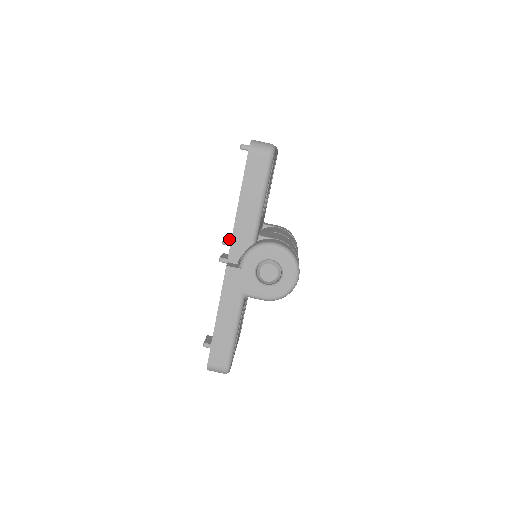
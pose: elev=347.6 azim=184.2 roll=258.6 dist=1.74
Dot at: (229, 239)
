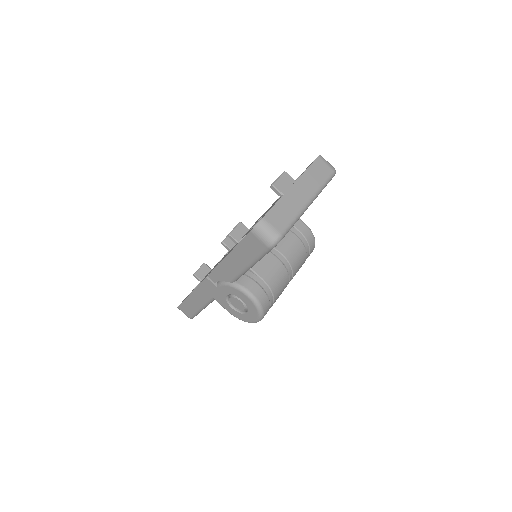
Dot at: (237, 232)
